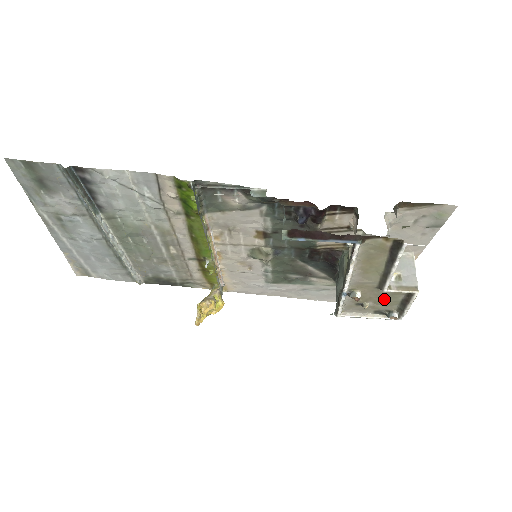
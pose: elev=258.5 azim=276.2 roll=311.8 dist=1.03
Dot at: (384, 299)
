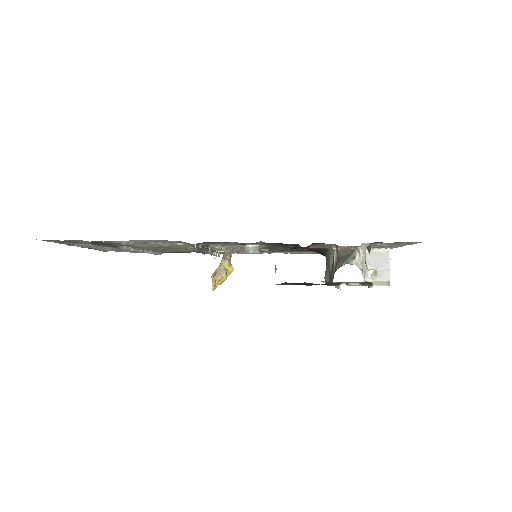
Dot at: occluded
